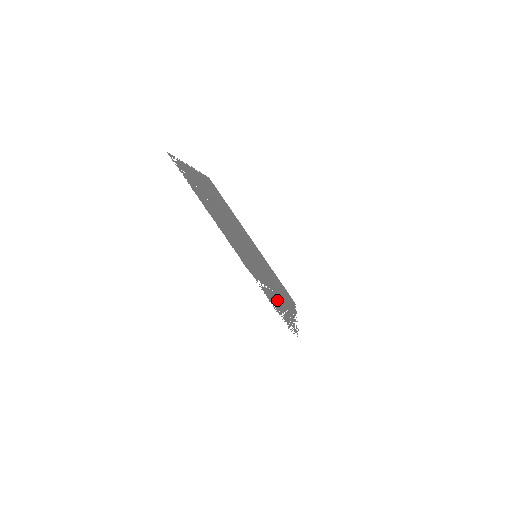
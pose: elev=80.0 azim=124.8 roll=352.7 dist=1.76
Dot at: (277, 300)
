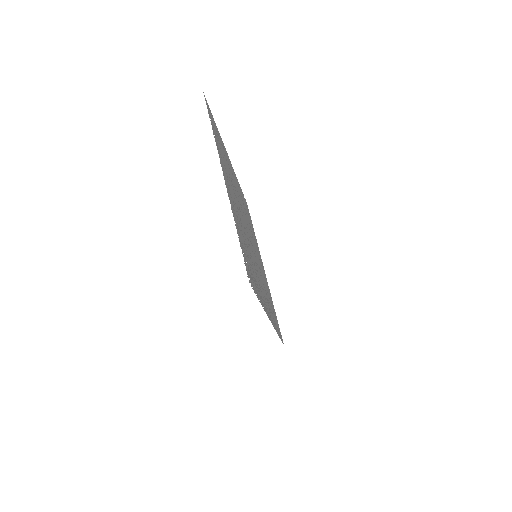
Dot at: (252, 266)
